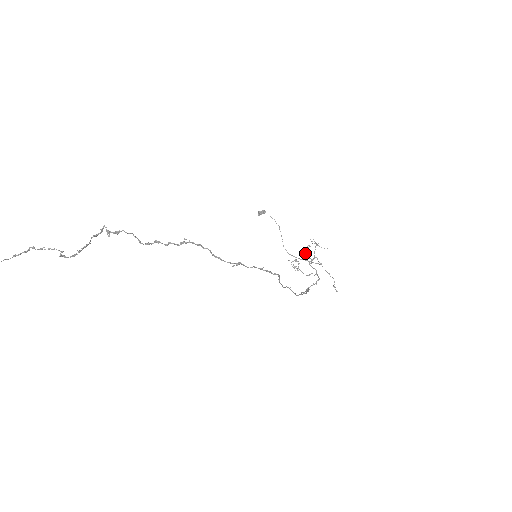
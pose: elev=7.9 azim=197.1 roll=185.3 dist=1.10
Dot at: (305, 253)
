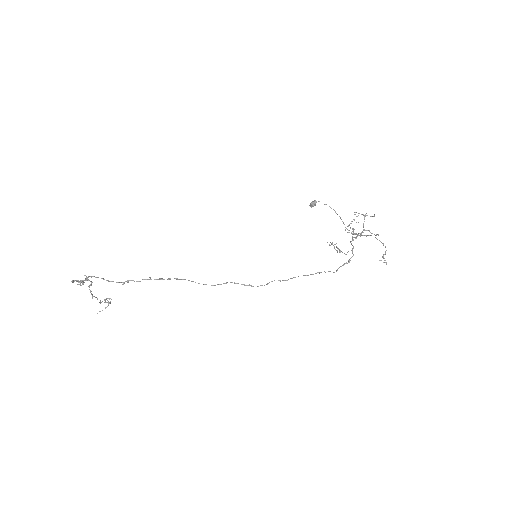
Dot at: (353, 229)
